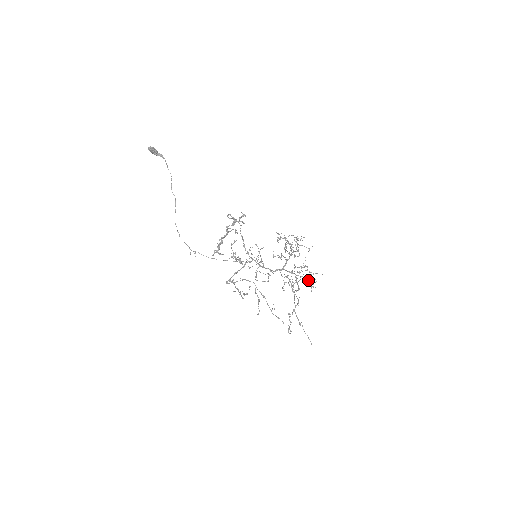
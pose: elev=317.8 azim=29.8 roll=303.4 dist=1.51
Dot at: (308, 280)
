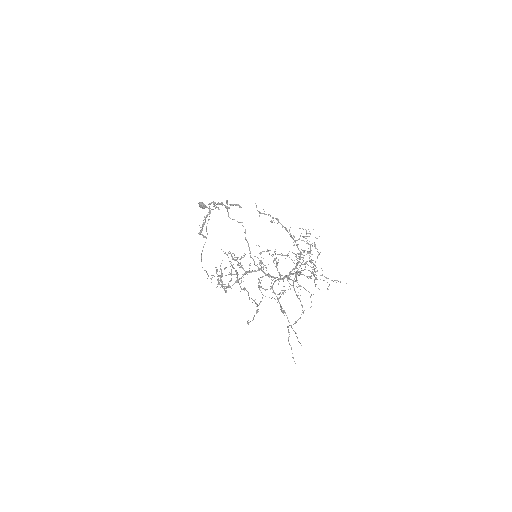
Dot at: (311, 272)
